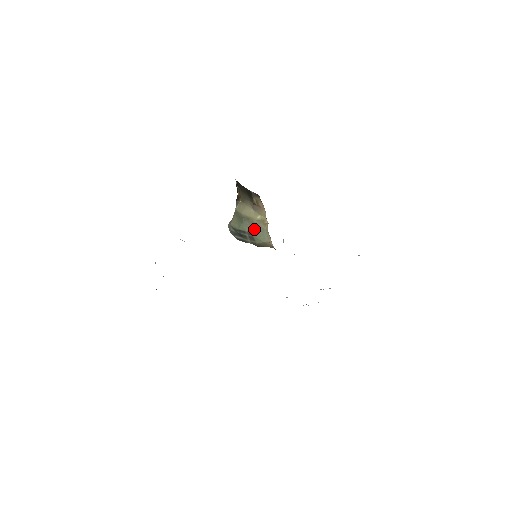
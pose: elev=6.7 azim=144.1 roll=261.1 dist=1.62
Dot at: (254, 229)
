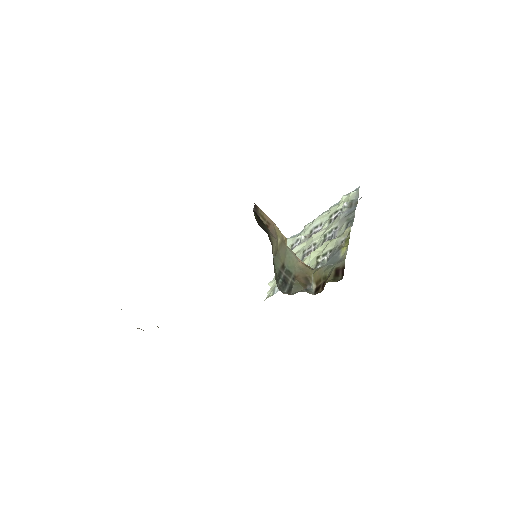
Dot at: (282, 258)
